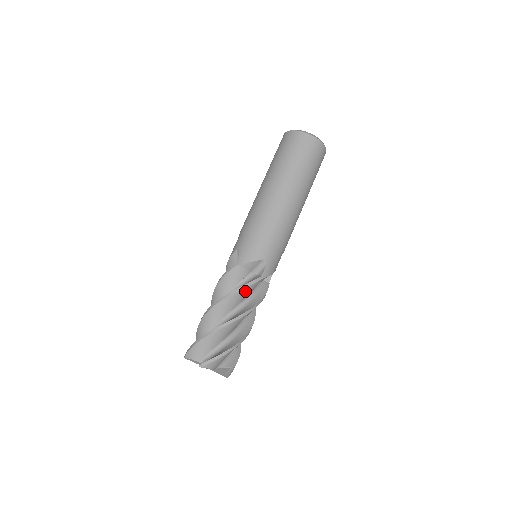
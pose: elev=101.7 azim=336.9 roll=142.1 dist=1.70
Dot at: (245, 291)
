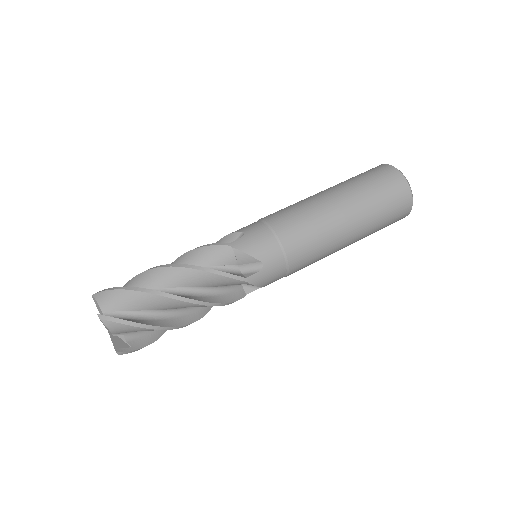
Dot at: (216, 278)
